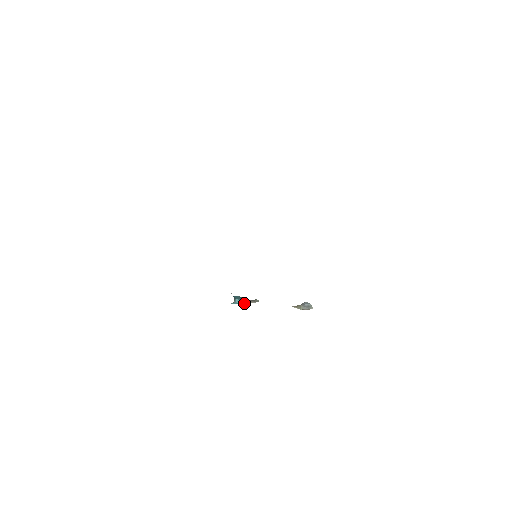
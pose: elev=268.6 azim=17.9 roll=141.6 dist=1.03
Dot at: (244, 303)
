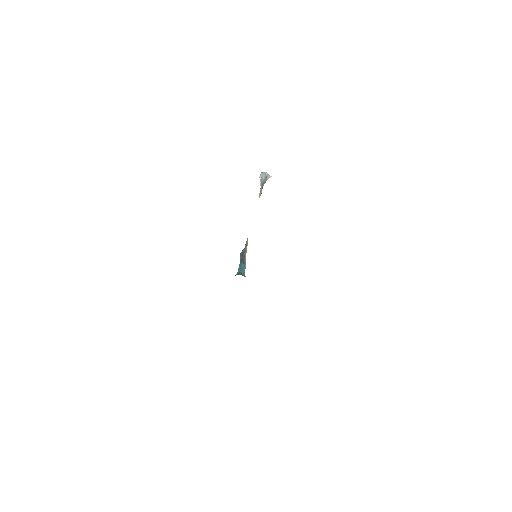
Dot at: (245, 259)
